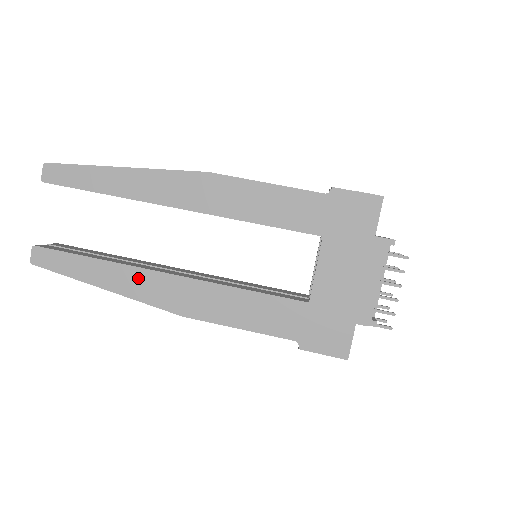
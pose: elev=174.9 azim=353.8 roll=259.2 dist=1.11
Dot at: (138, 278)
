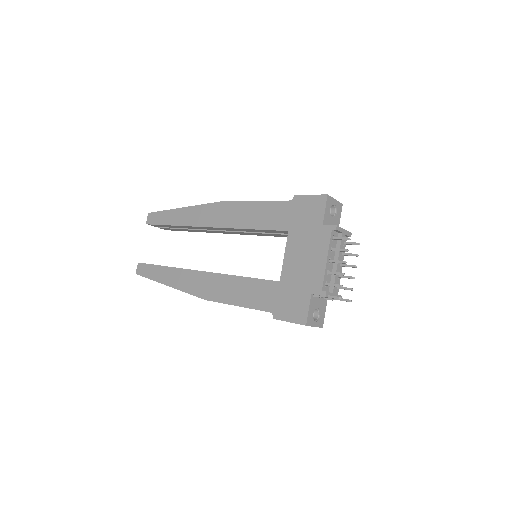
Dot at: (184, 276)
